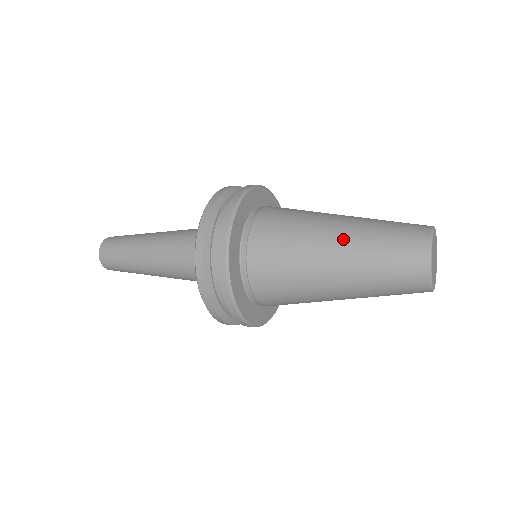
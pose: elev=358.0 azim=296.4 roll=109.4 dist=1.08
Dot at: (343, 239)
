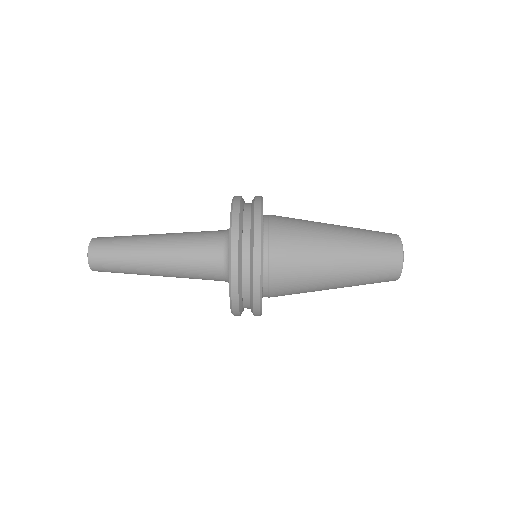
Dot at: (343, 279)
